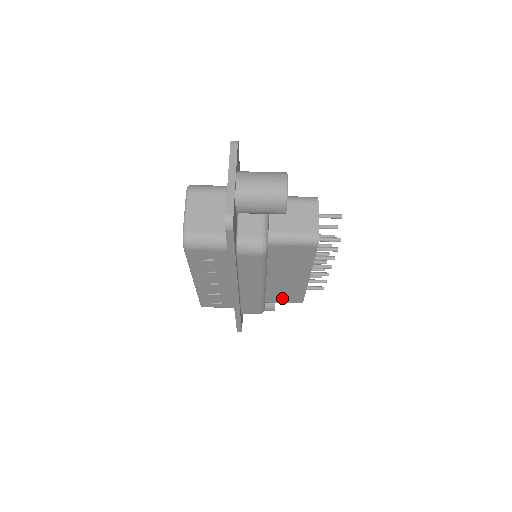
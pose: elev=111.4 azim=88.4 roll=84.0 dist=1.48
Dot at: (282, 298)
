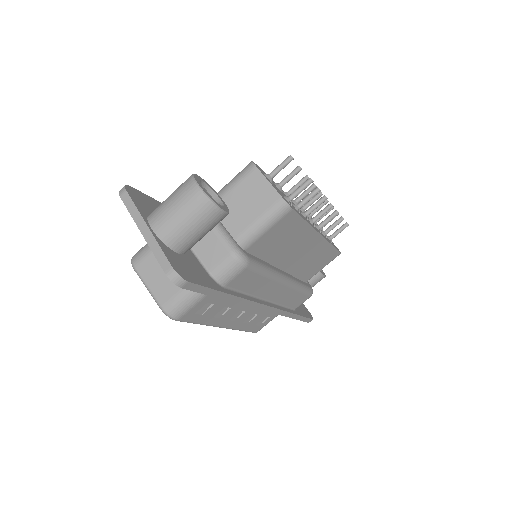
Dot at: (317, 267)
